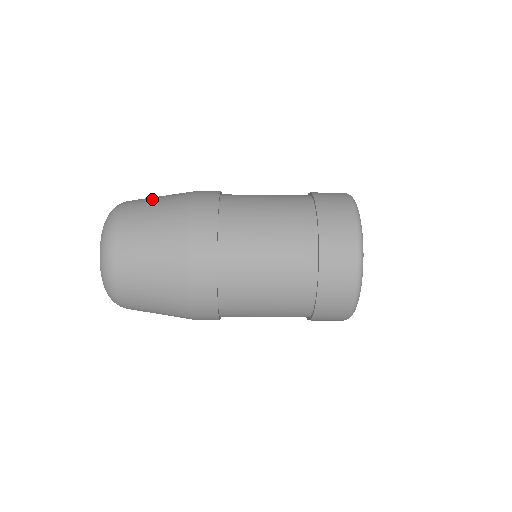
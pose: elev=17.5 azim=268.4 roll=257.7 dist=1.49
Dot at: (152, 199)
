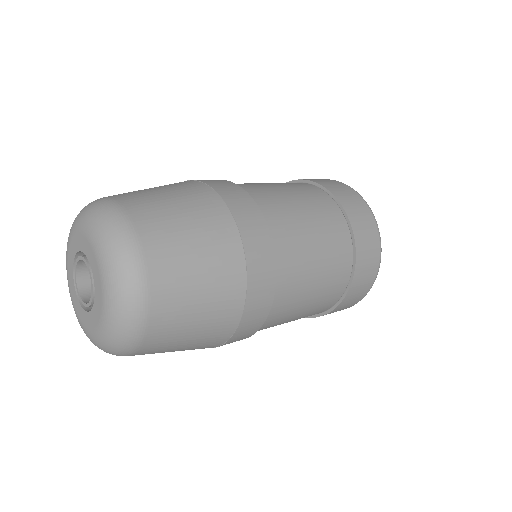
Dot at: (150, 190)
